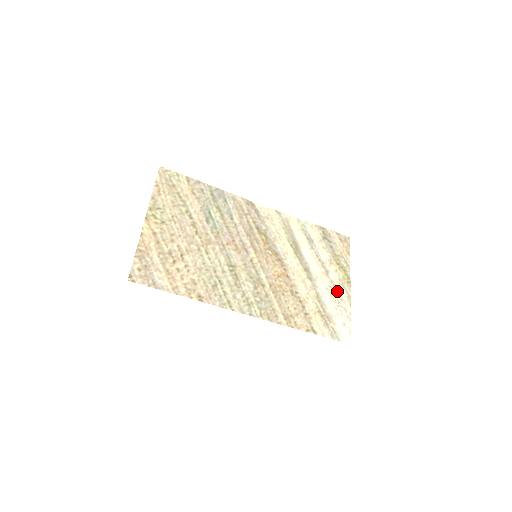
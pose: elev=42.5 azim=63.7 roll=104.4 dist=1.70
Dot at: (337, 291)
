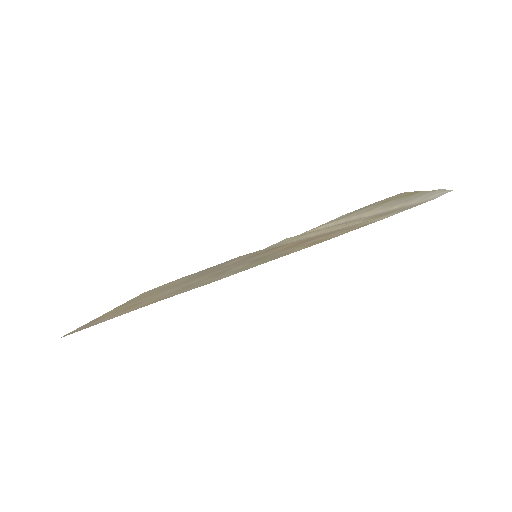
Dot at: (398, 201)
